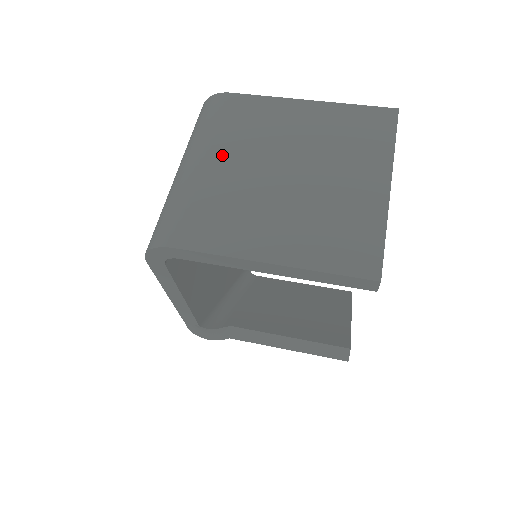
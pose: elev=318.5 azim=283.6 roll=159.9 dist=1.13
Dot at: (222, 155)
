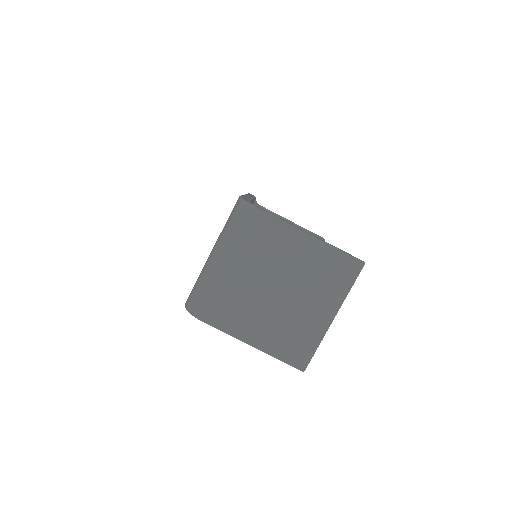
Dot at: (243, 264)
